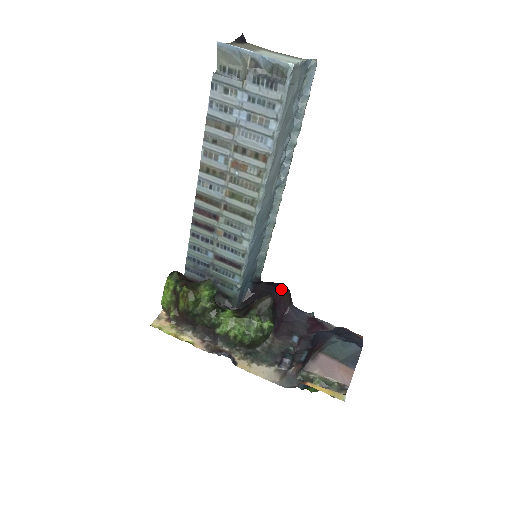
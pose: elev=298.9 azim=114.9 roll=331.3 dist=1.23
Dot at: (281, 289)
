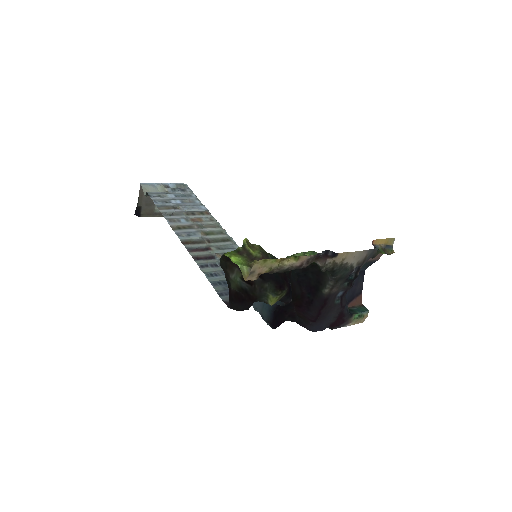
Dot at: (291, 311)
